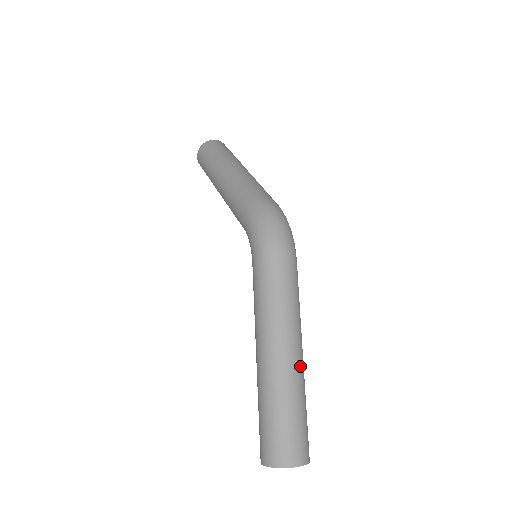
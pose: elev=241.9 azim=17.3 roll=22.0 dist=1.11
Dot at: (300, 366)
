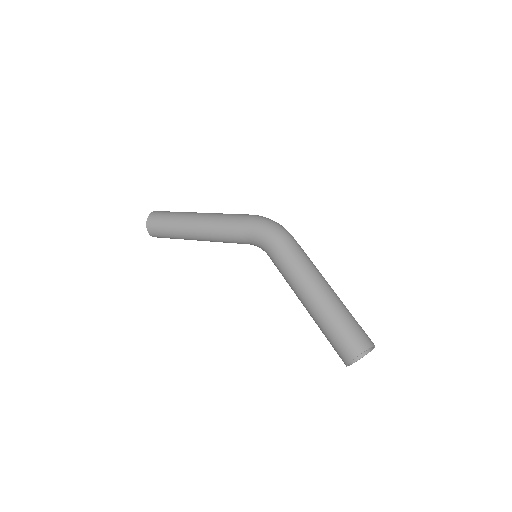
Dot at: (336, 294)
